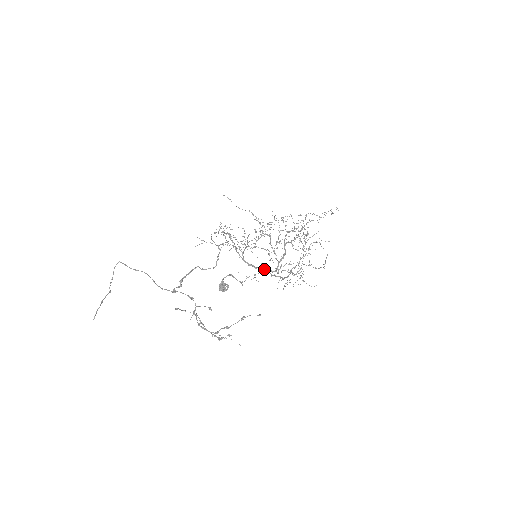
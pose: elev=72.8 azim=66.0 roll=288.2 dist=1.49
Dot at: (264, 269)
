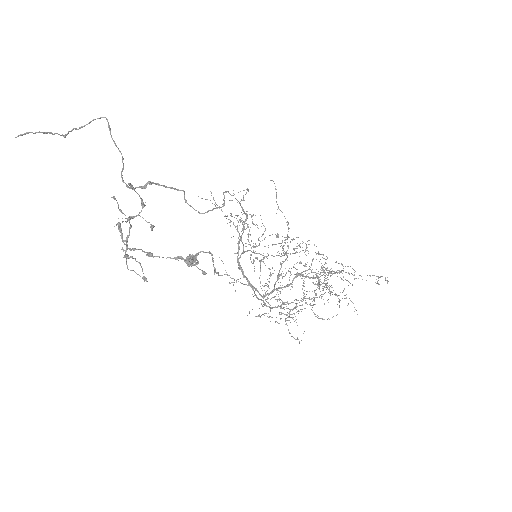
Dot at: (252, 285)
